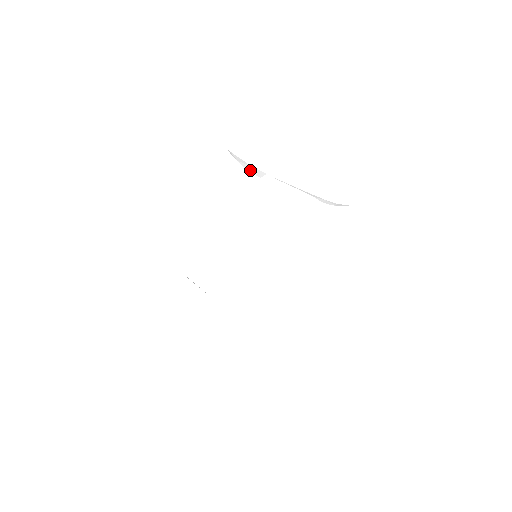
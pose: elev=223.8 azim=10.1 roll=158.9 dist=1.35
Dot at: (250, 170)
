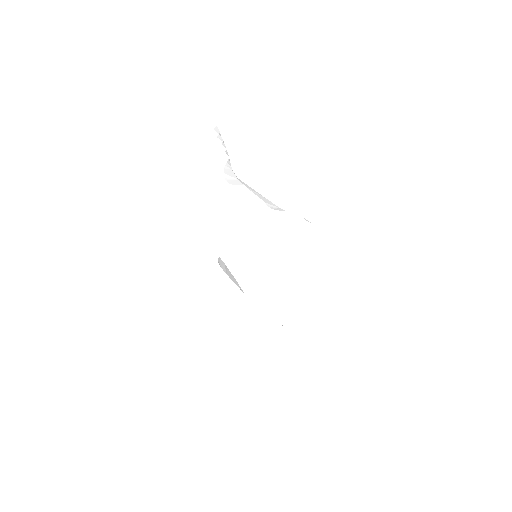
Dot at: (229, 180)
